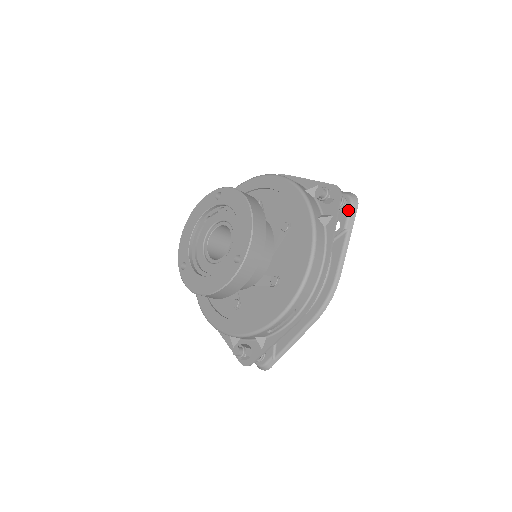
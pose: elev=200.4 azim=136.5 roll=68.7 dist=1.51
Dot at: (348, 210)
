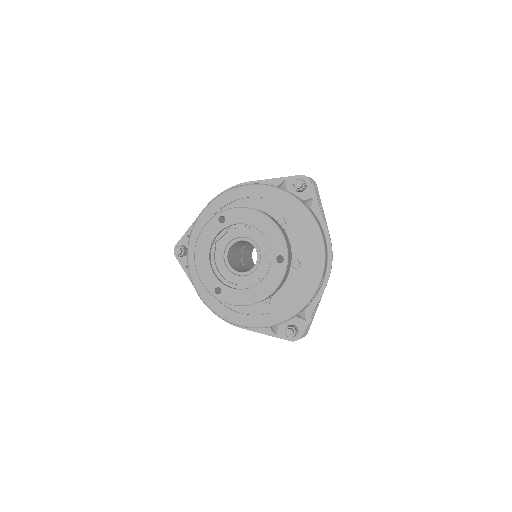
Dot at: occluded
